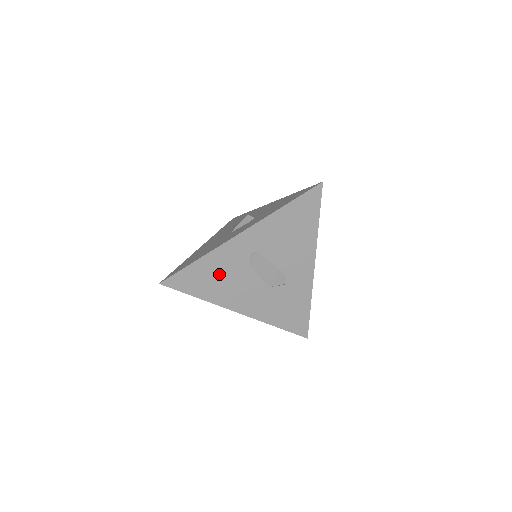
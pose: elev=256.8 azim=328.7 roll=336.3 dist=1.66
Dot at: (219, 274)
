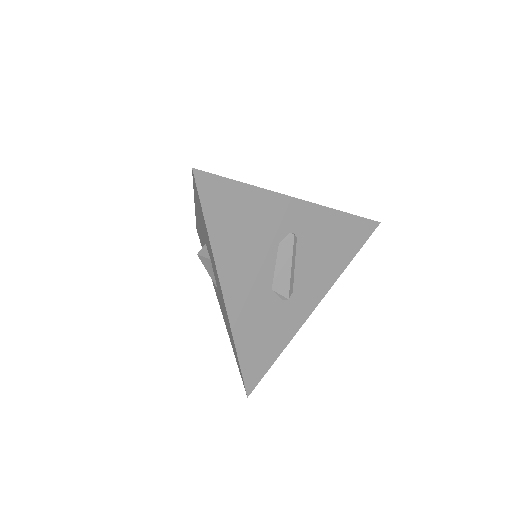
Dot at: (249, 224)
